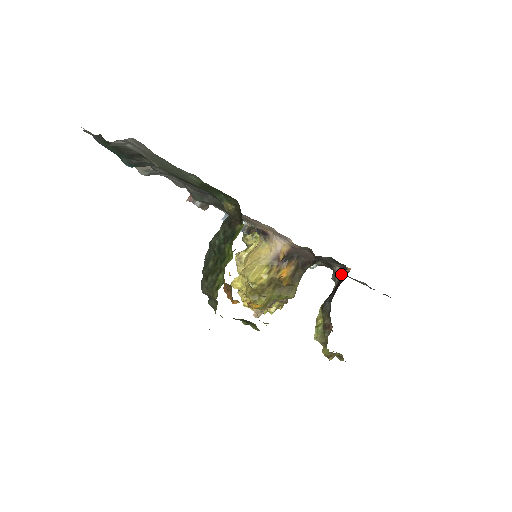
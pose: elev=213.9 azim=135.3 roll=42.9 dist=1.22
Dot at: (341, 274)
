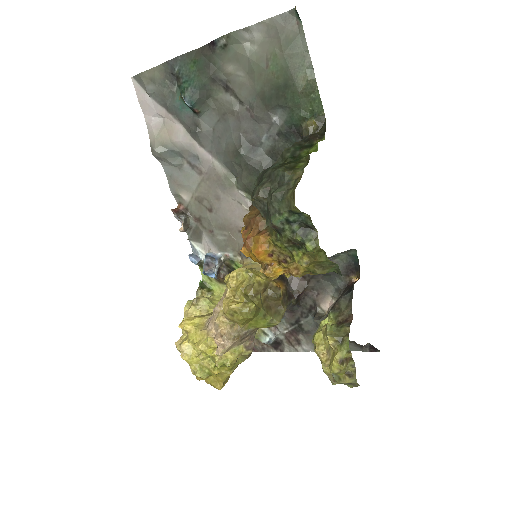
Dot at: (338, 298)
